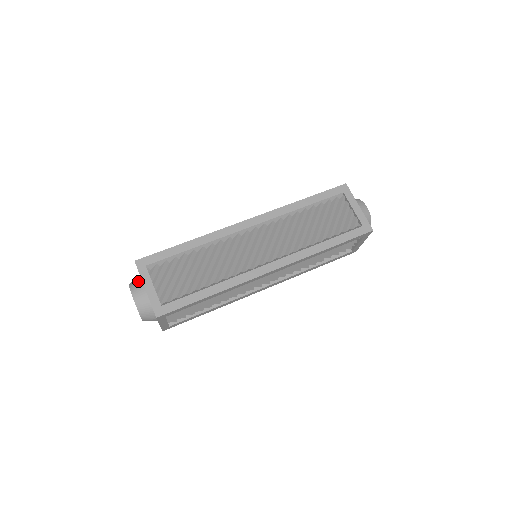
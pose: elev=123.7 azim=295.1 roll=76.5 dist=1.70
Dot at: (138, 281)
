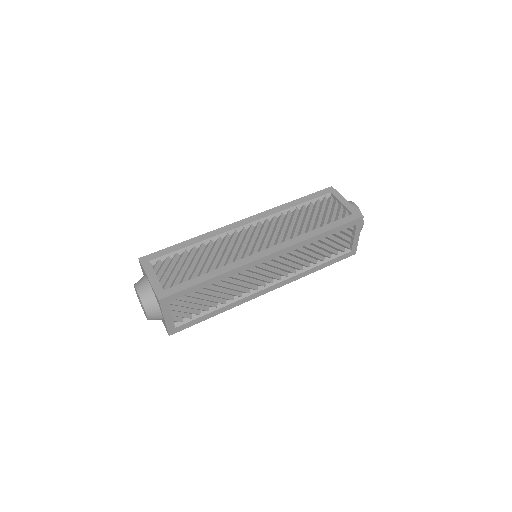
Dot at: (142, 278)
